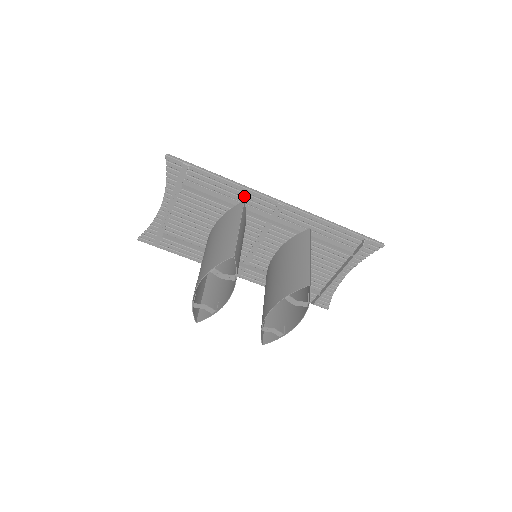
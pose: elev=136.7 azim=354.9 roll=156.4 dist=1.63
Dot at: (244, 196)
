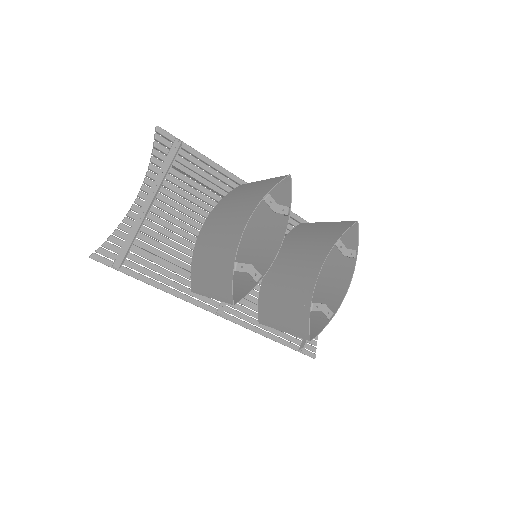
Dot at: (235, 187)
